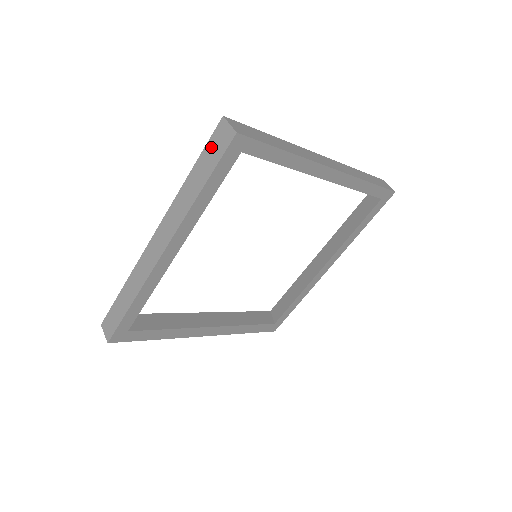
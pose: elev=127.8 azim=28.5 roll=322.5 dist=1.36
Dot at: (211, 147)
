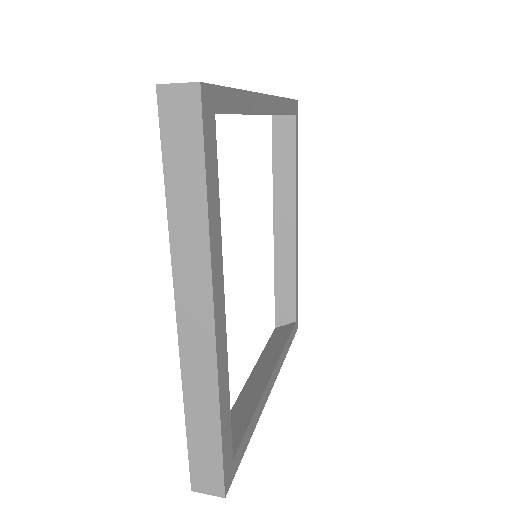
Dot at: occluded
